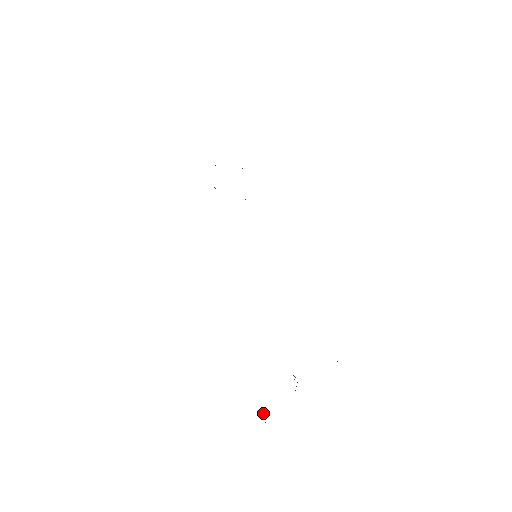
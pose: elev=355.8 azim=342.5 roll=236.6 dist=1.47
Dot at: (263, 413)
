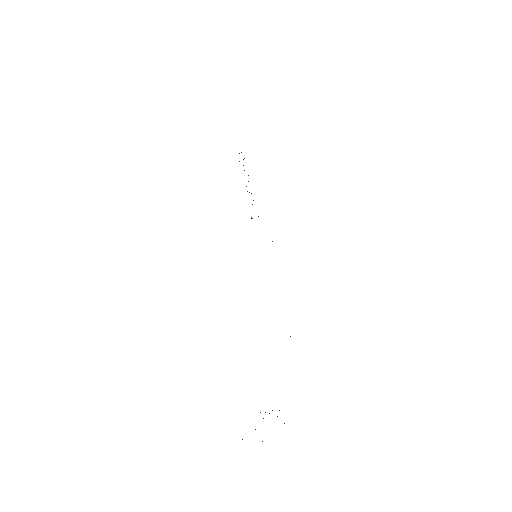
Dot at: occluded
